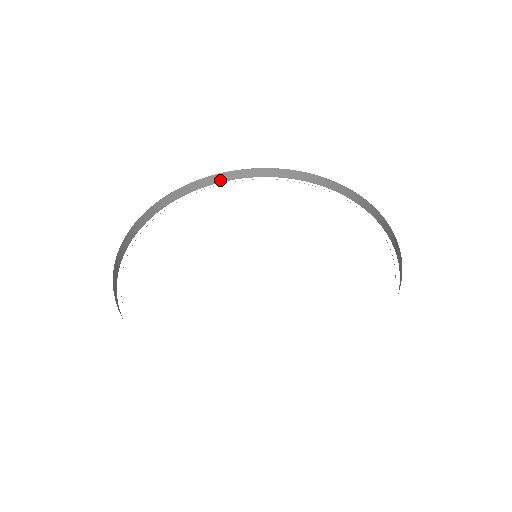
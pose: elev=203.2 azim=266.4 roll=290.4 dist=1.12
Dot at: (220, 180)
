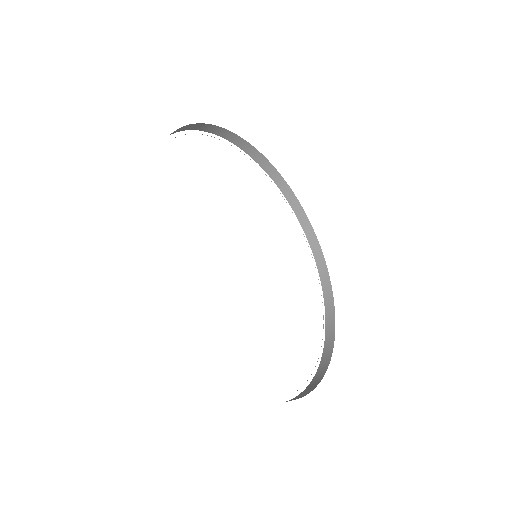
Dot at: (227, 137)
